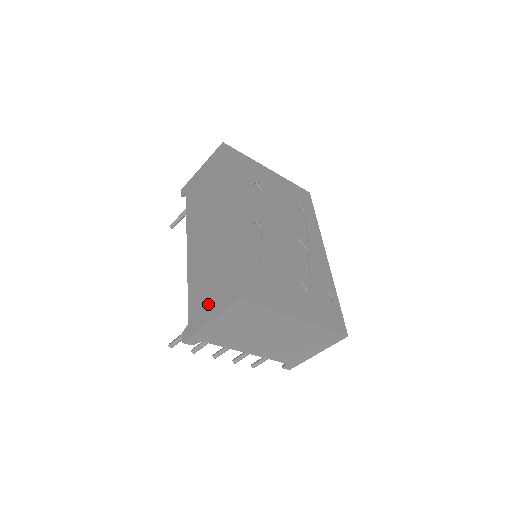
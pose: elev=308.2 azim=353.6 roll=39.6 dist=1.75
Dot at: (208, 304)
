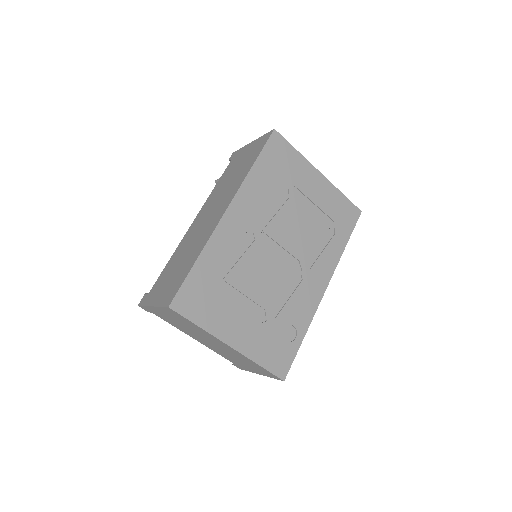
Dot at: (162, 289)
